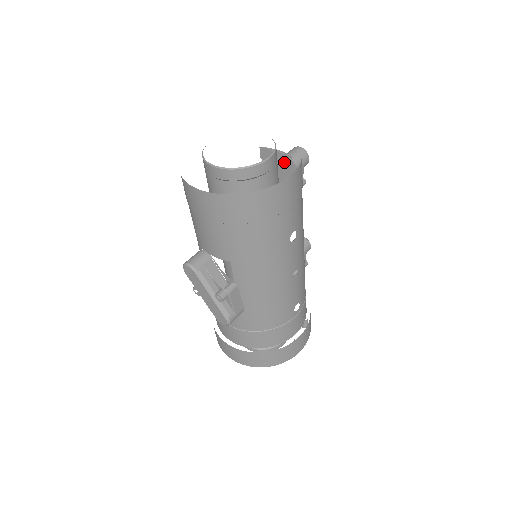
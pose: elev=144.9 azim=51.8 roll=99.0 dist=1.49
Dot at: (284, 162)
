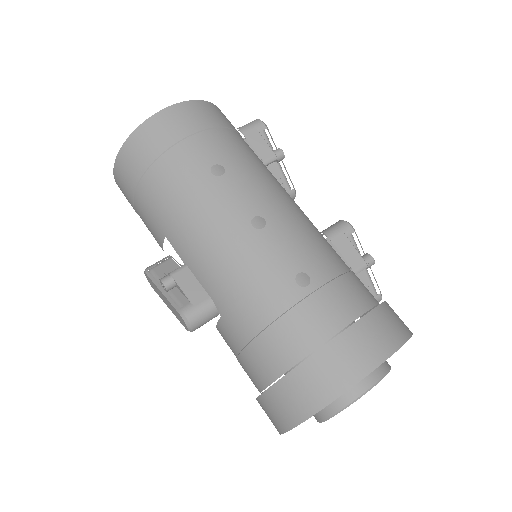
Dot at: occluded
